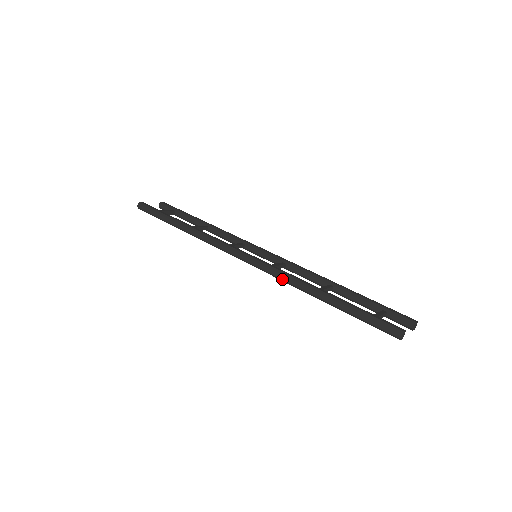
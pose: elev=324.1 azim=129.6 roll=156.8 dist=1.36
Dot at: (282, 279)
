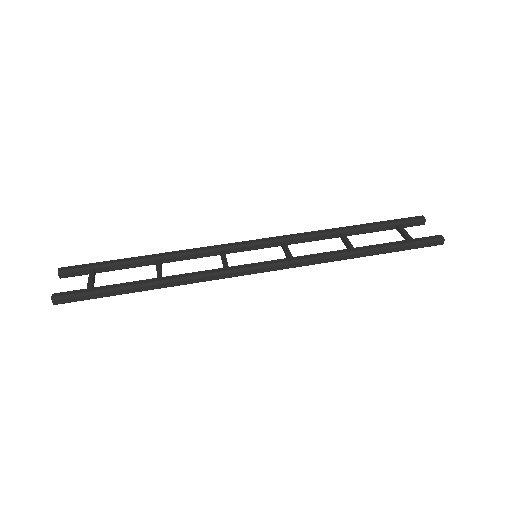
Dot at: occluded
